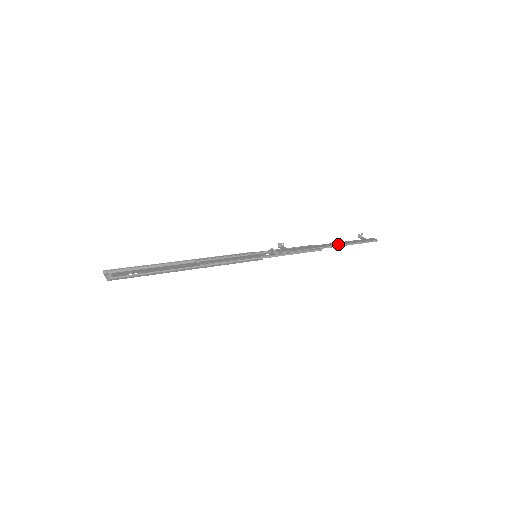
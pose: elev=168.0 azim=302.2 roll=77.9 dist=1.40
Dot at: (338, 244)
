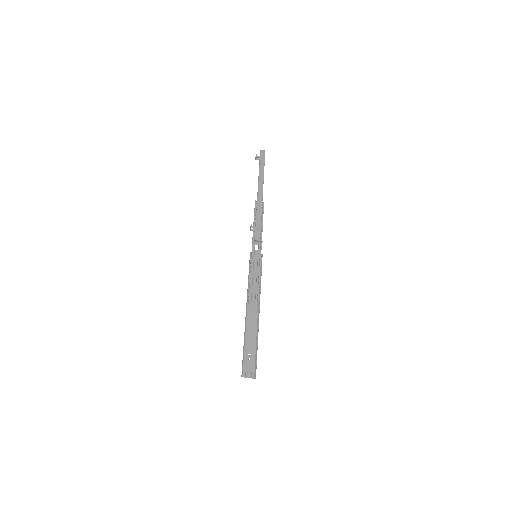
Dot at: (262, 185)
